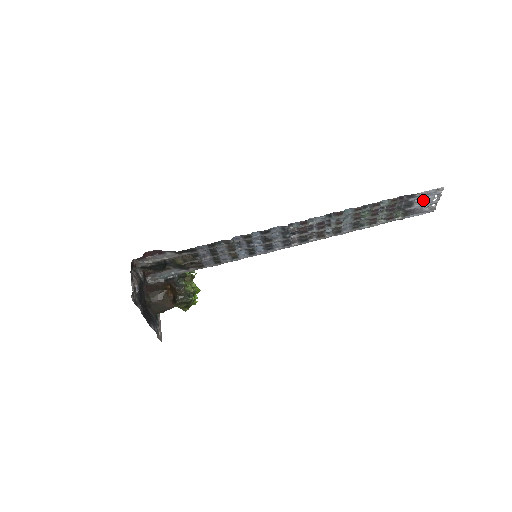
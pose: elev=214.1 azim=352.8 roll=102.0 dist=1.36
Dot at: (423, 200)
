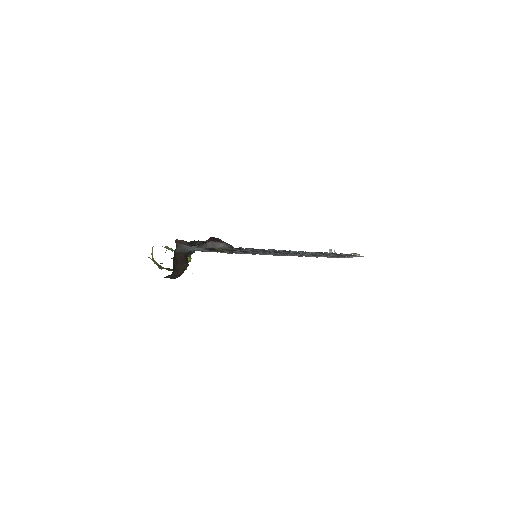
Dot at: occluded
